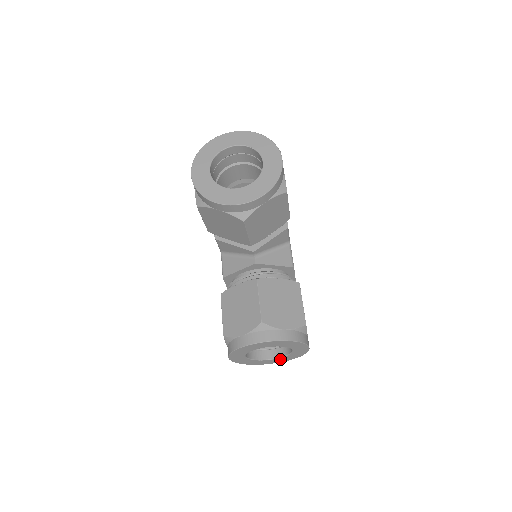
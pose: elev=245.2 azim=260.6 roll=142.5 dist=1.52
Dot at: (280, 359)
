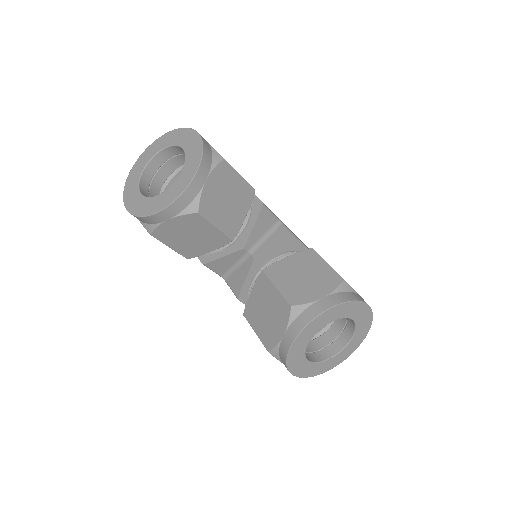
Dot at: (352, 343)
